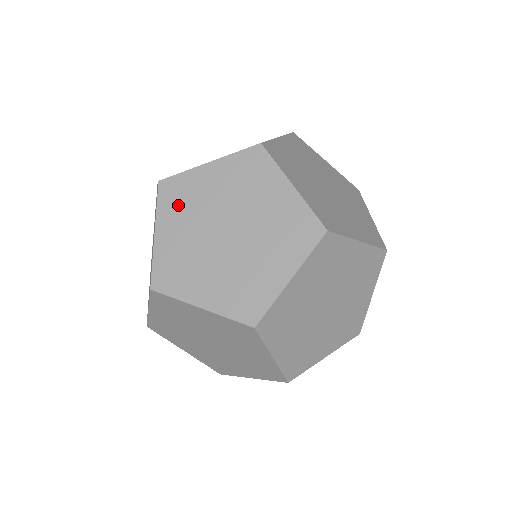
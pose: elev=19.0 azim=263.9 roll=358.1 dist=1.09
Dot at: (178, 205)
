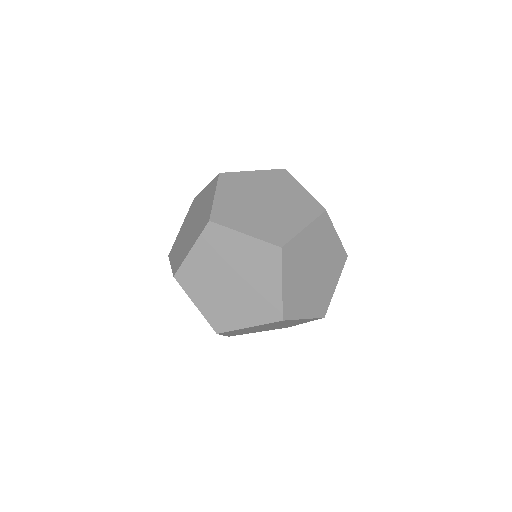
Dot at: (191, 212)
